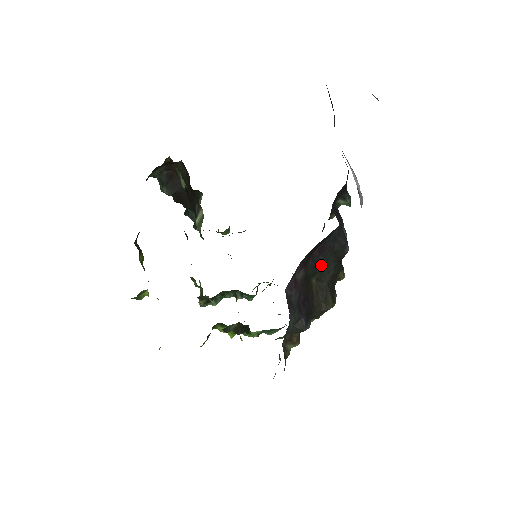
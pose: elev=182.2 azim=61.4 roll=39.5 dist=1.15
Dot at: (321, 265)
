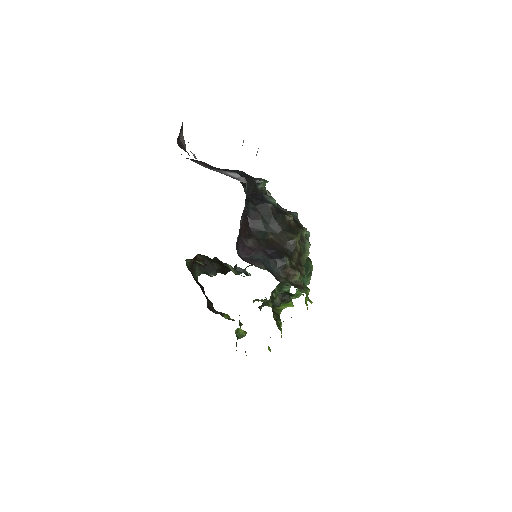
Dot at: (263, 227)
